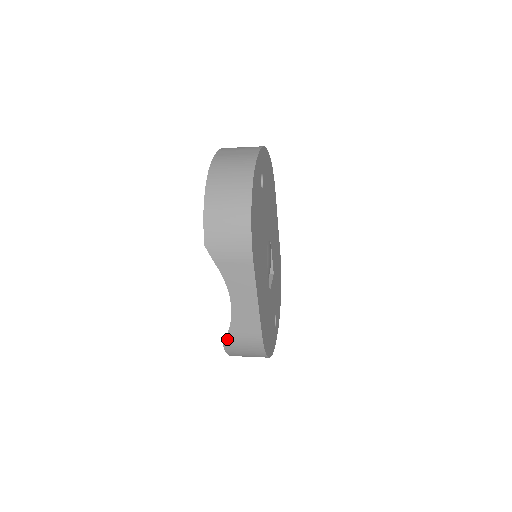
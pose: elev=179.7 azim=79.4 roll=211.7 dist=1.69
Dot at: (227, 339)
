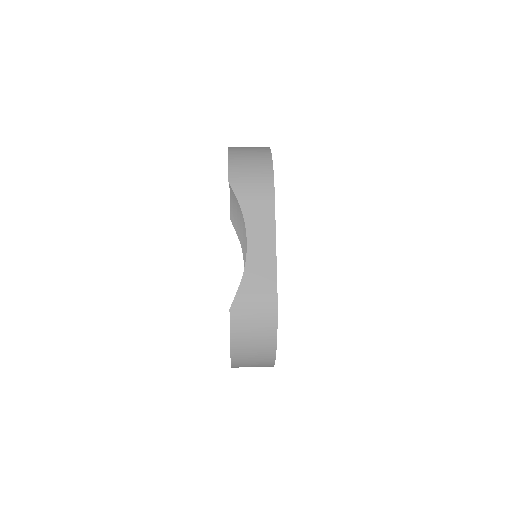
Dot at: (236, 297)
